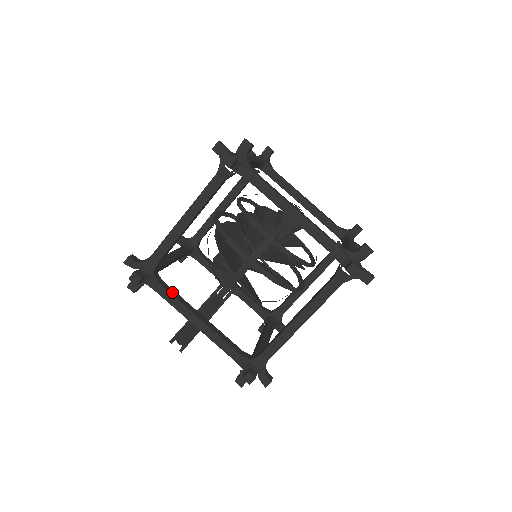
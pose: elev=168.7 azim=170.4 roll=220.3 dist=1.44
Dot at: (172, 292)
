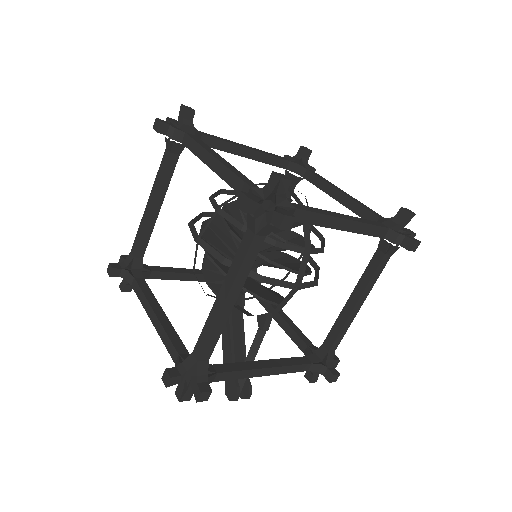
Dot at: (230, 368)
